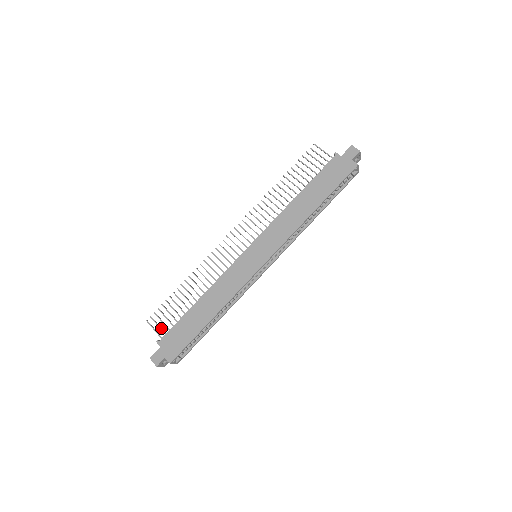
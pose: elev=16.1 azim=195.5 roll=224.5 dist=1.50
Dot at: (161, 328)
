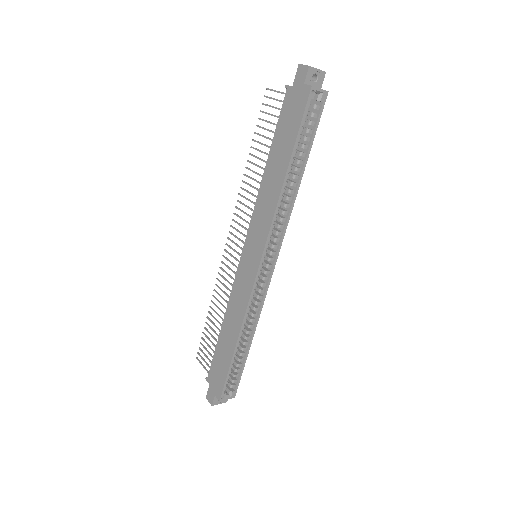
Dot at: (207, 363)
